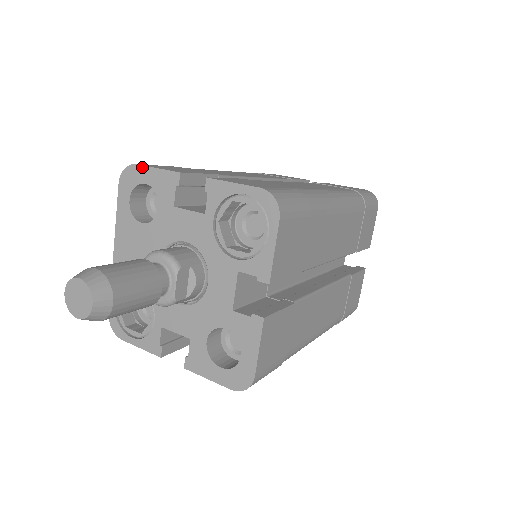
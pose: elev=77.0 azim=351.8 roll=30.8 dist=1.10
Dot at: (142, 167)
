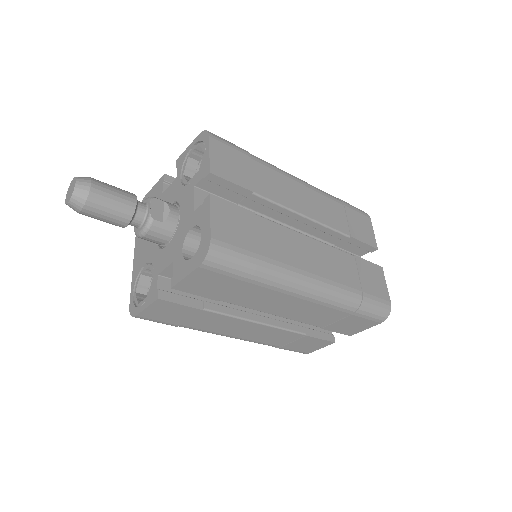
Dot at: (148, 193)
